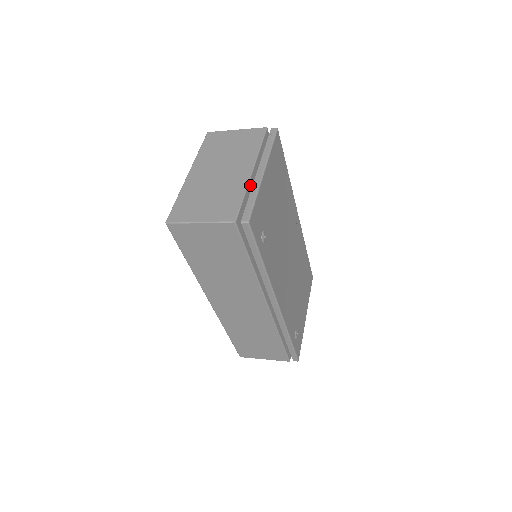
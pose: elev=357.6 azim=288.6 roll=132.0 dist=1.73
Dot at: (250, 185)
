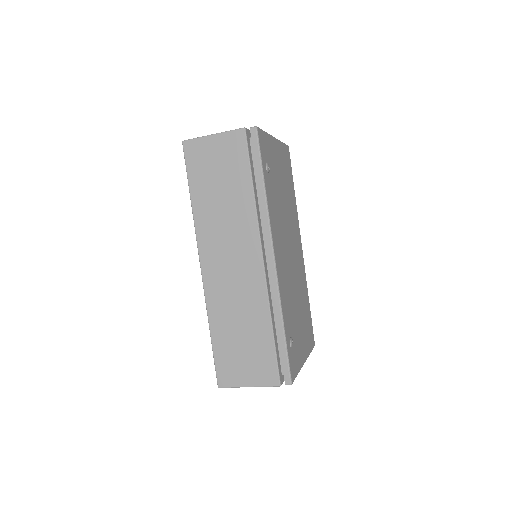
Dot at: occluded
